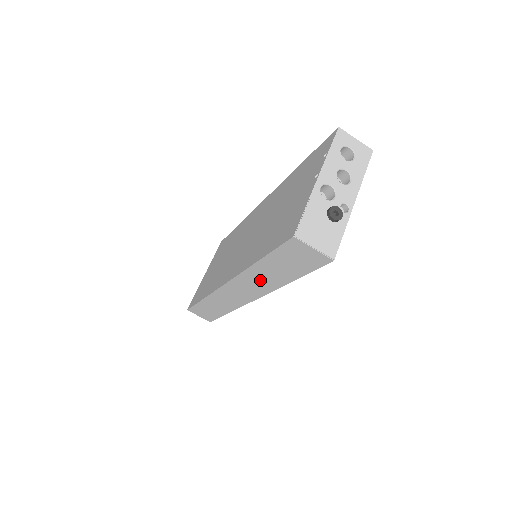
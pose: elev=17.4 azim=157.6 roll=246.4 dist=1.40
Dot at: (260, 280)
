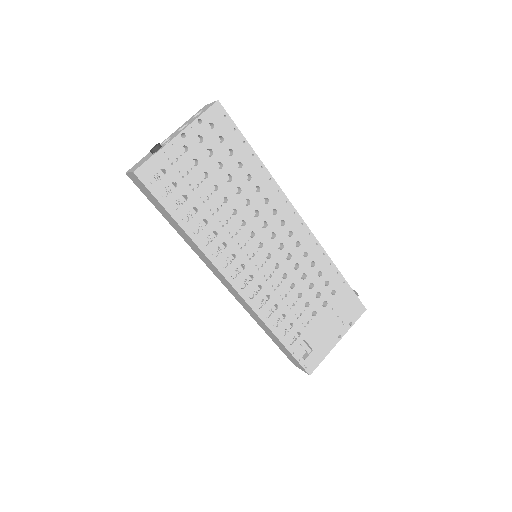
Dot at: (195, 248)
